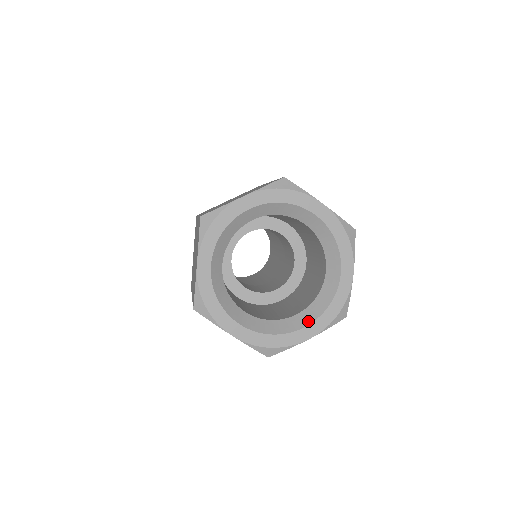
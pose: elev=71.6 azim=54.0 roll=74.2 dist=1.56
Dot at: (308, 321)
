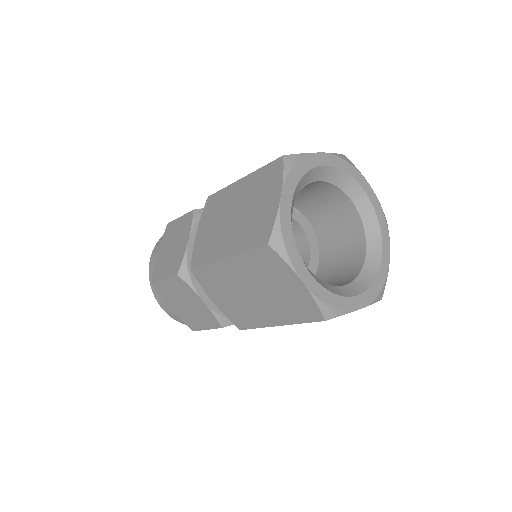
Dot at: (359, 291)
